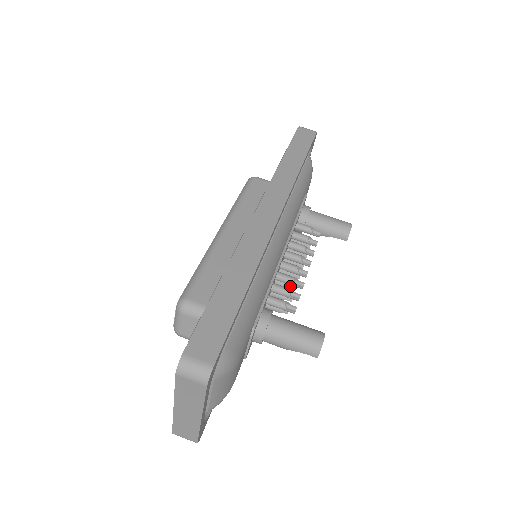
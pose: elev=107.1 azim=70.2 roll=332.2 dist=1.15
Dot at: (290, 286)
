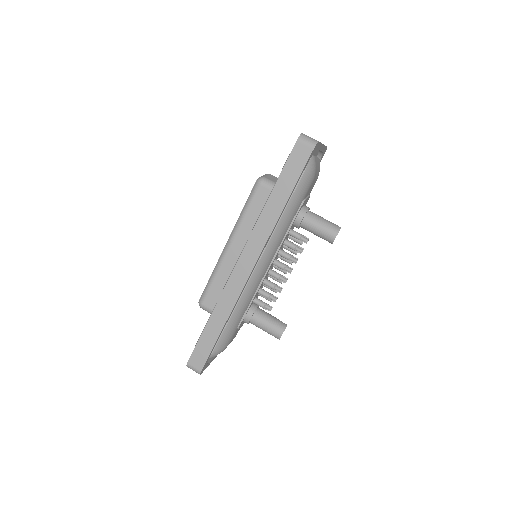
Dot at: (277, 281)
